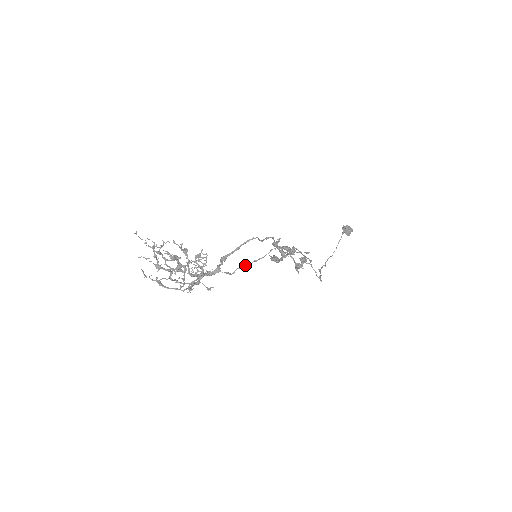
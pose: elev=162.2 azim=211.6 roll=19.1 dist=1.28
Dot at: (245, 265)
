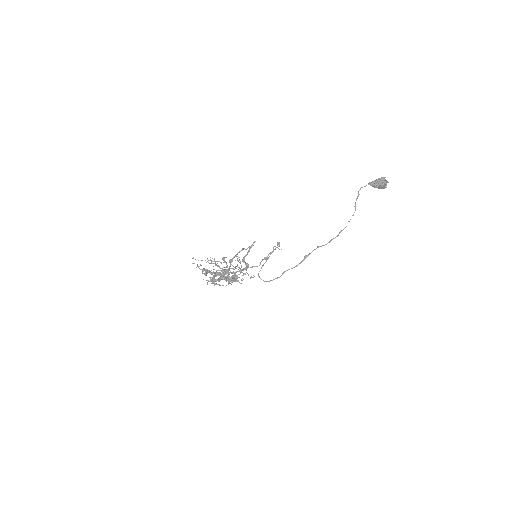
Dot at: (264, 258)
